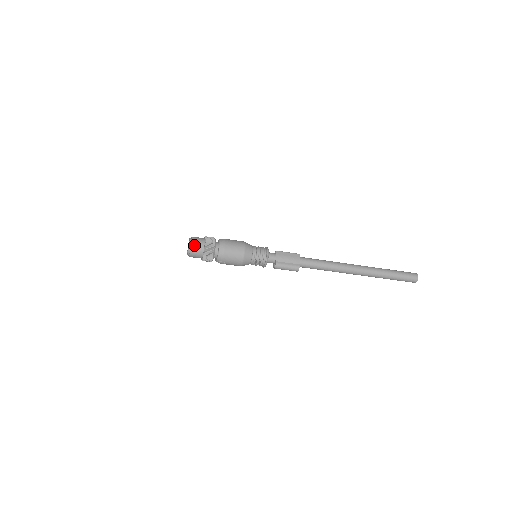
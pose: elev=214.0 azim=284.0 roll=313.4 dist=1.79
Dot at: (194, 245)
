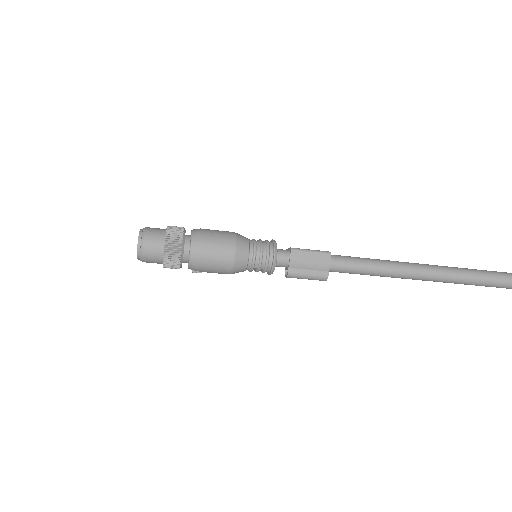
Dot at: (146, 249)
